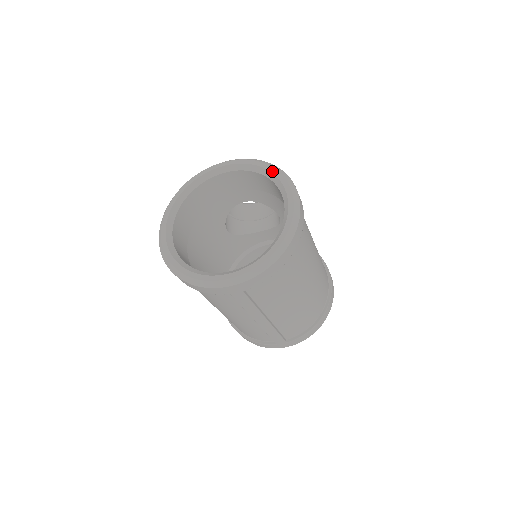
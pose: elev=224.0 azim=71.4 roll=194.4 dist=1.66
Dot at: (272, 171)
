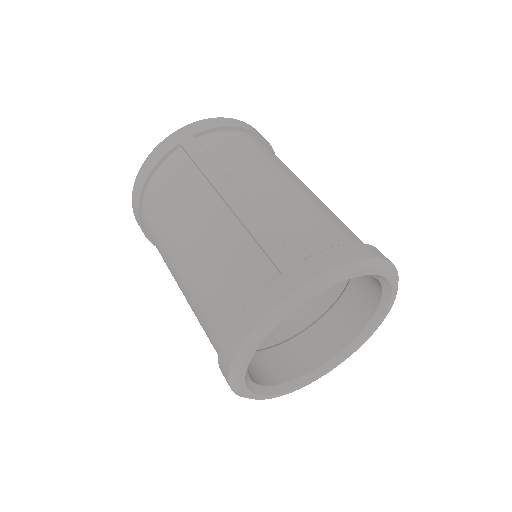
Dot at: occluded
